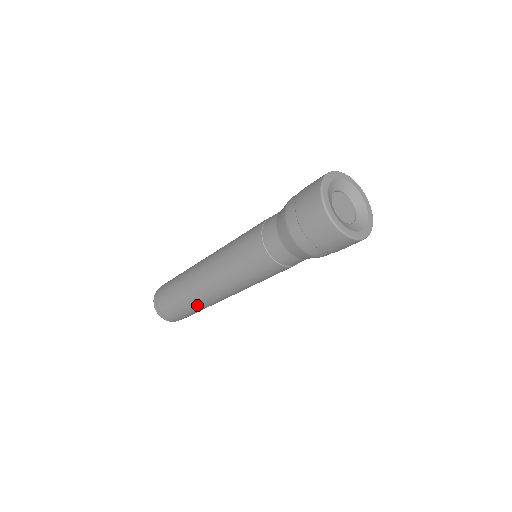
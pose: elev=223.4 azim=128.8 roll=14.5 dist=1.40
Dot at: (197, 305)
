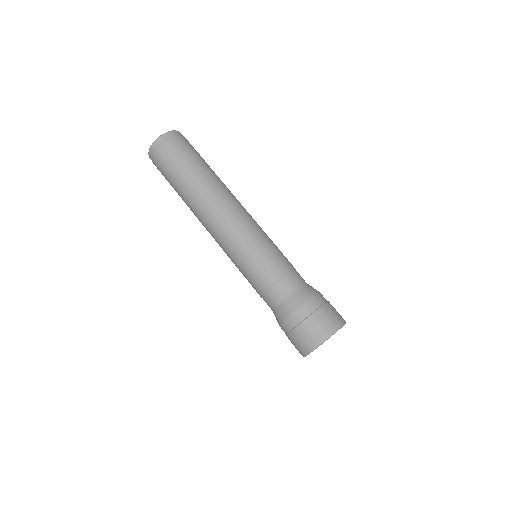
Dot at: (186, 203)
